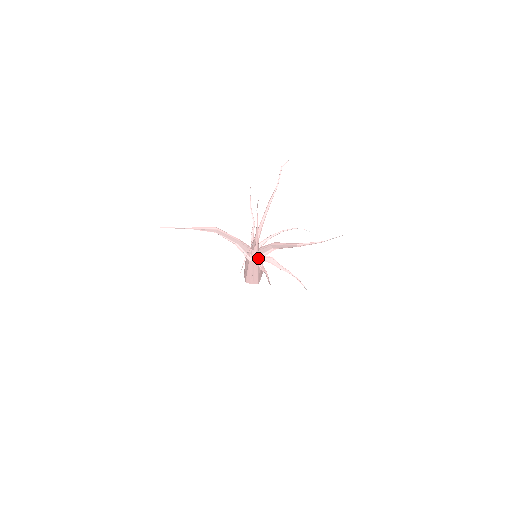
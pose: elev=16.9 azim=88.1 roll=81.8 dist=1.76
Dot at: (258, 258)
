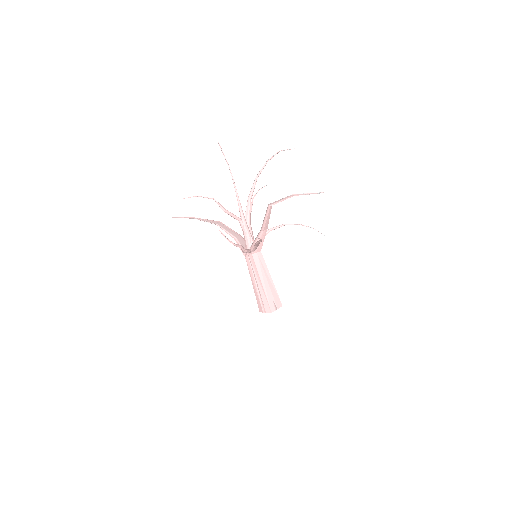
Dot at: (250, 248)
